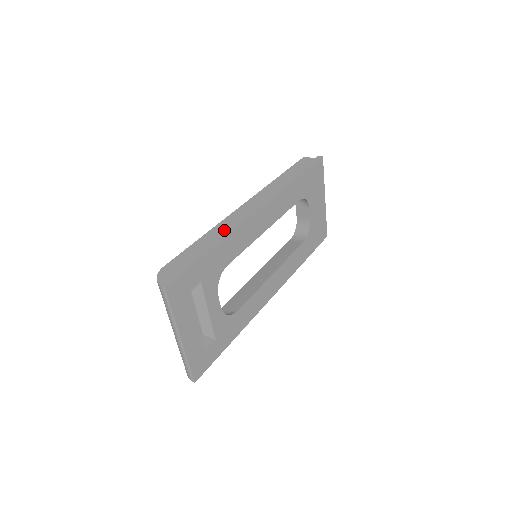
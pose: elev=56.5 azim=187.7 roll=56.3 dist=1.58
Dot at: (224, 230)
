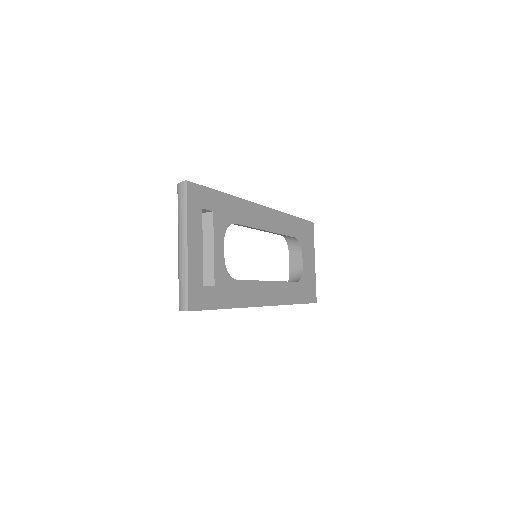
Dot at: occluded
